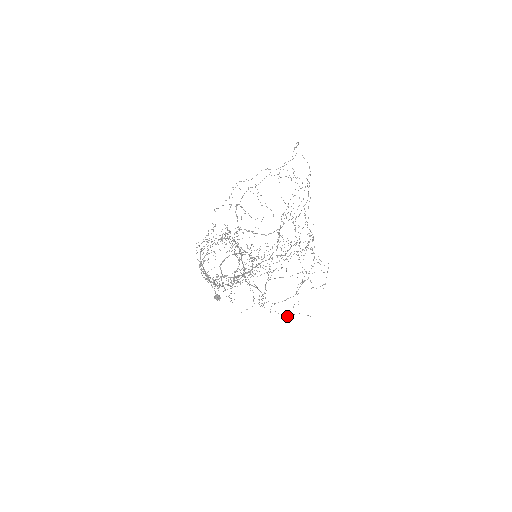
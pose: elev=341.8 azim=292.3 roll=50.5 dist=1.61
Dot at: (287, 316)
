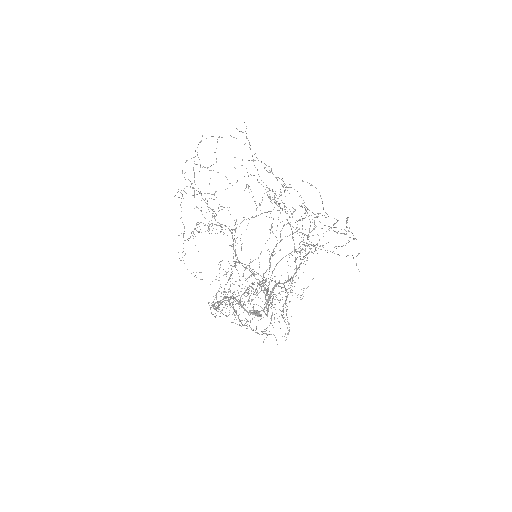
Dot at: occluded
